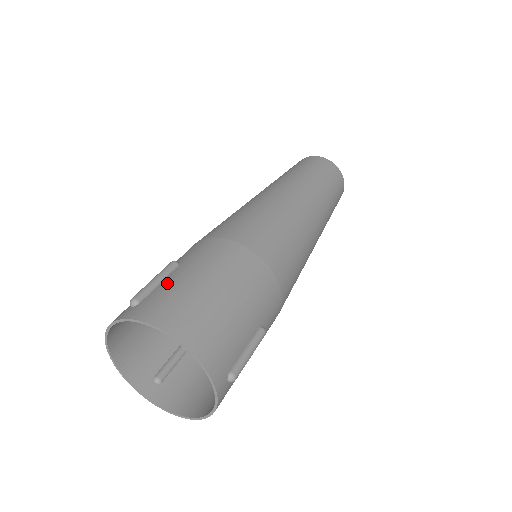
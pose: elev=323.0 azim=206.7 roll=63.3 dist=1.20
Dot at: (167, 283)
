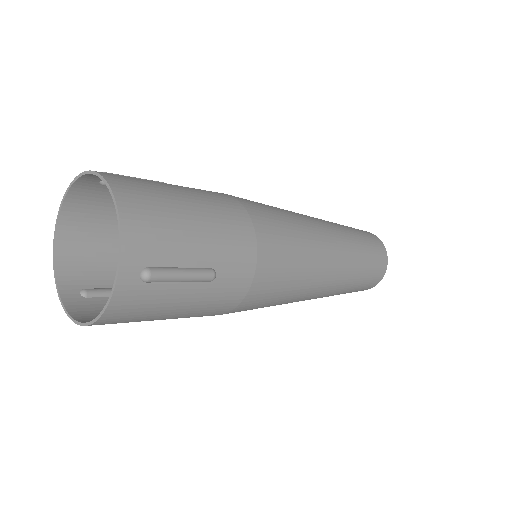
Dot at: occluded
